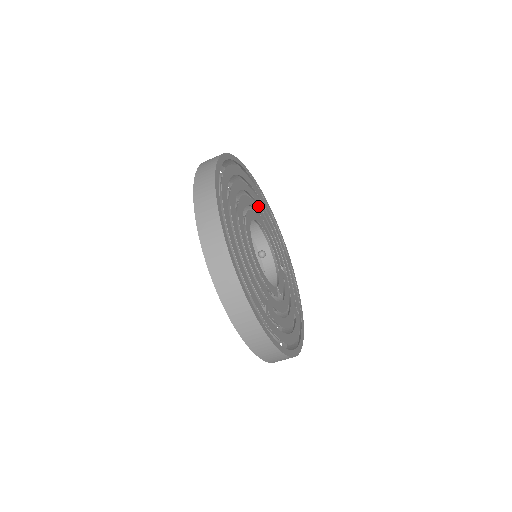
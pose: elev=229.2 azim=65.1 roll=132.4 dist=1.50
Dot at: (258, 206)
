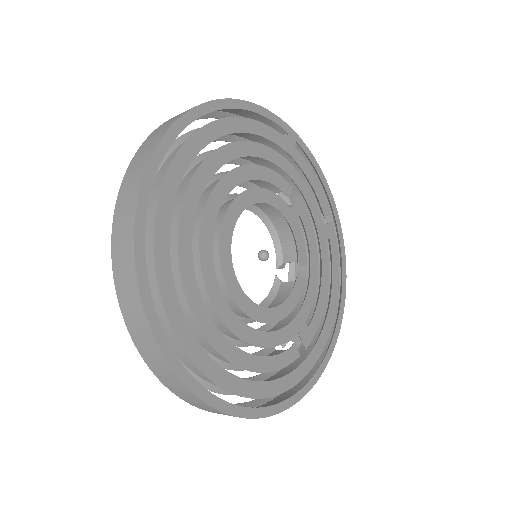
Dot at: (218, 163)
